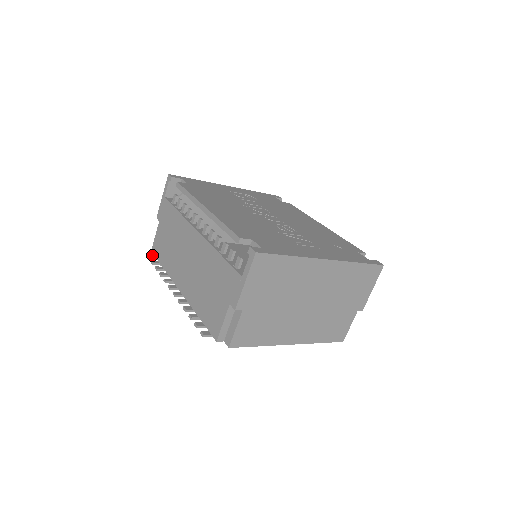
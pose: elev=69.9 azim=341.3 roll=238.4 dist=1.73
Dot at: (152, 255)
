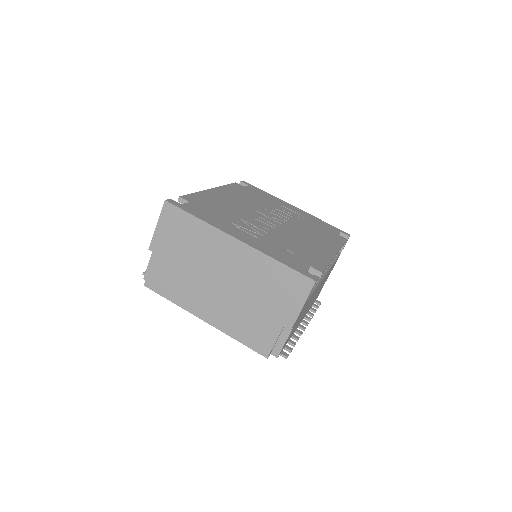
Dot at: occluded
